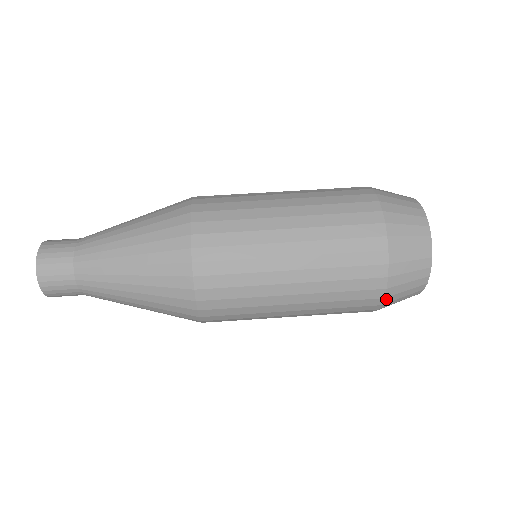
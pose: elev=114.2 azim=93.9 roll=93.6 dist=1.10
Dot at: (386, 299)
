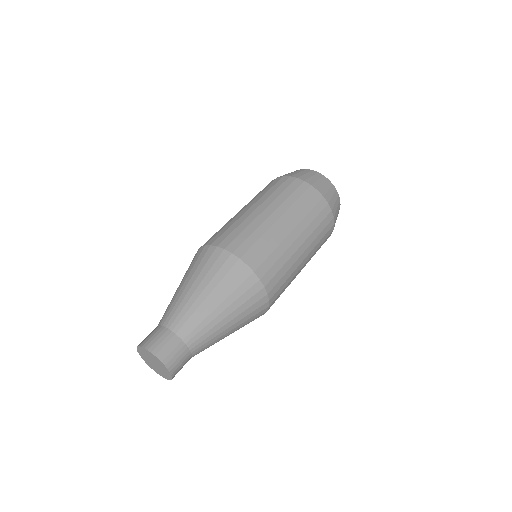
Dot at: occluded
